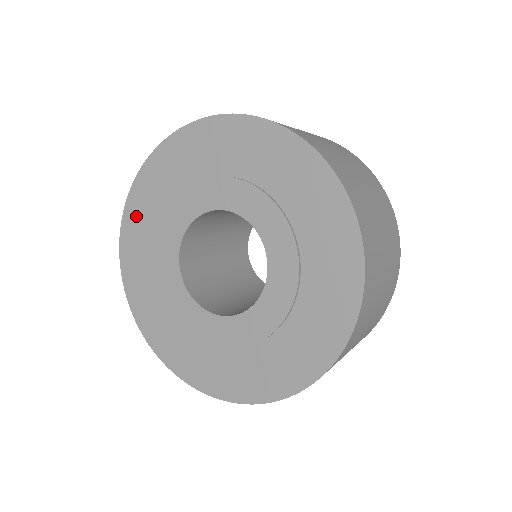
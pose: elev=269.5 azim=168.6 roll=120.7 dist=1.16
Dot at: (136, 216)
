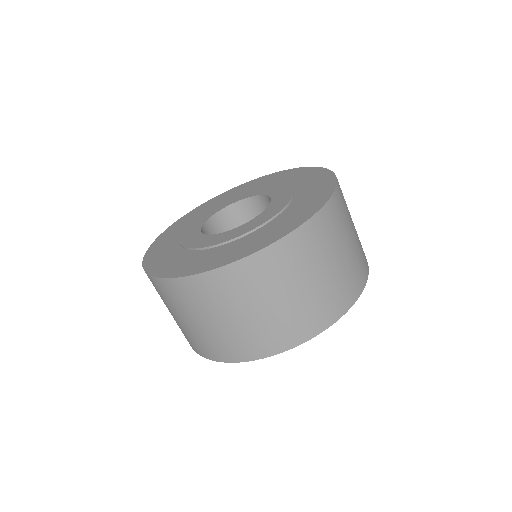
Dot at: (222, 197)
